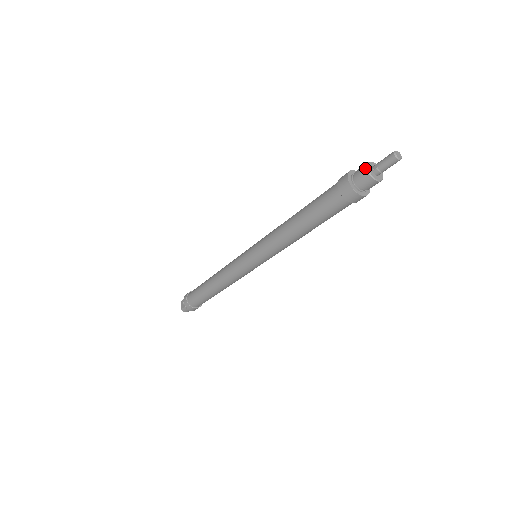
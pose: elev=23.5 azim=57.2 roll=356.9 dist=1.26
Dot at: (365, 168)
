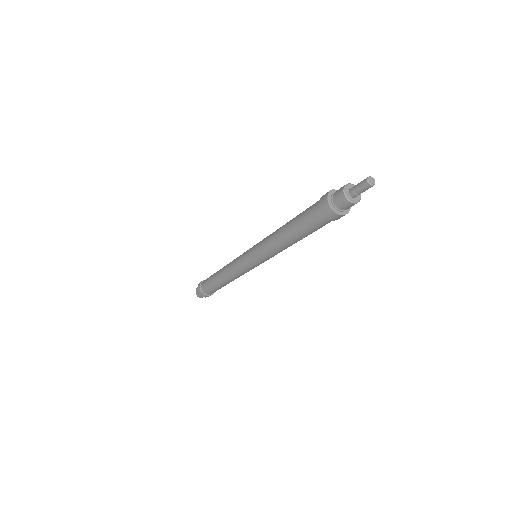
Dot at: (342, 192)
